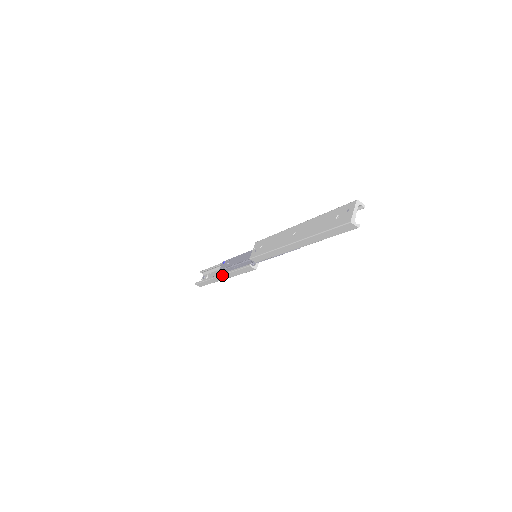
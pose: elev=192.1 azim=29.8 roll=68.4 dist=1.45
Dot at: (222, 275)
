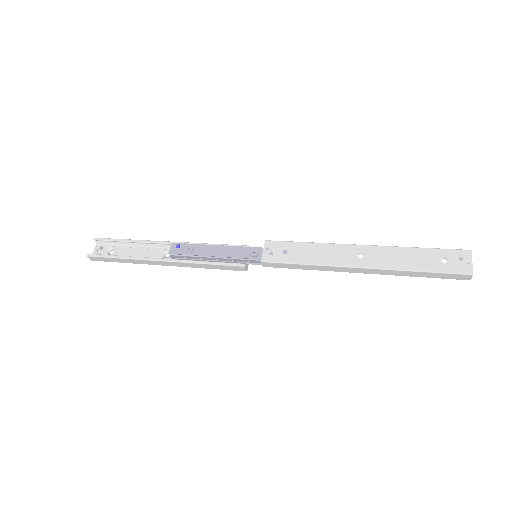
Dot at: (170, 261)
